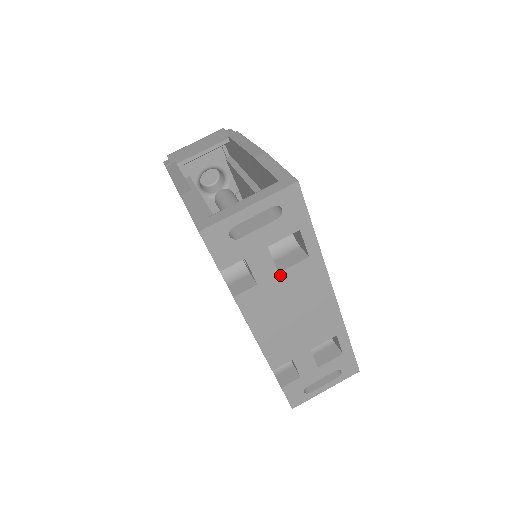
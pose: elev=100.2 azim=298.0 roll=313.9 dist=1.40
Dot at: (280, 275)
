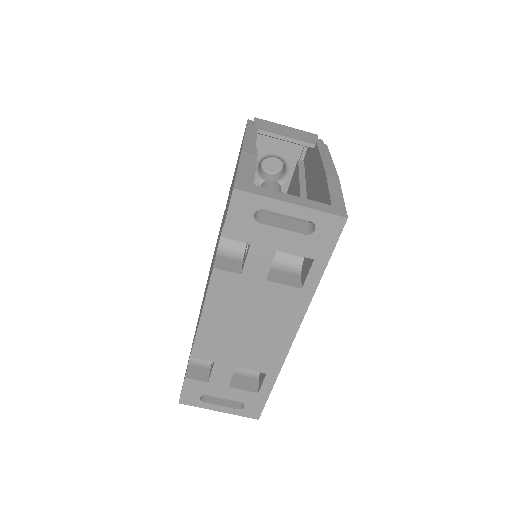
Dot at: (266, 283)
